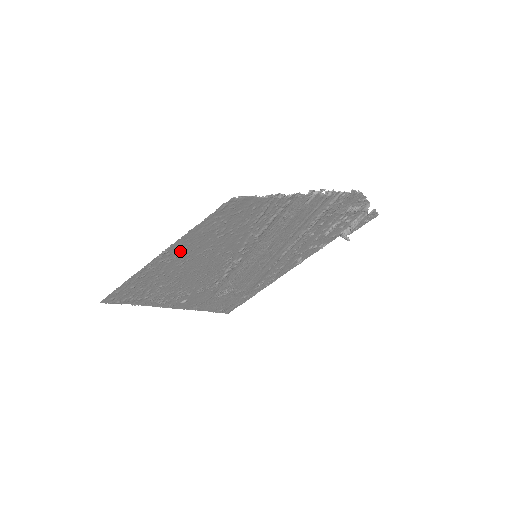
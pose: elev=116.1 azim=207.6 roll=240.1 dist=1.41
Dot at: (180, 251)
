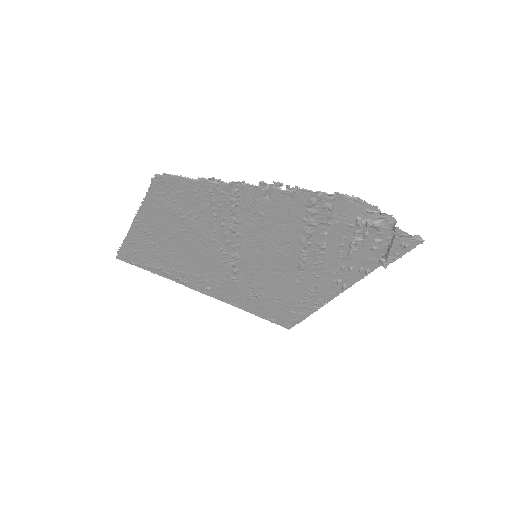
Dot at: (152, 224)
